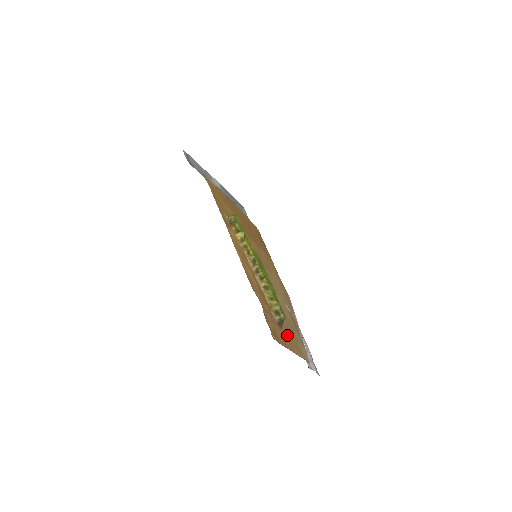
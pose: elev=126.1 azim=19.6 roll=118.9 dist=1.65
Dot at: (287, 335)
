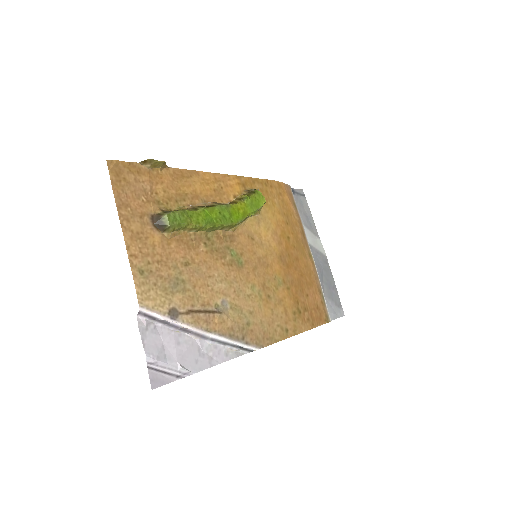
Dot at: (150, 239)
